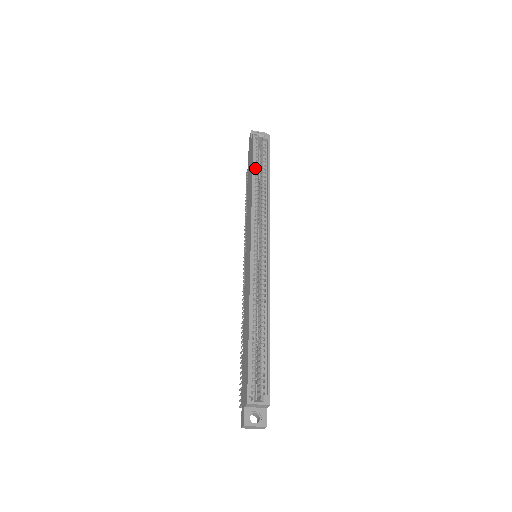
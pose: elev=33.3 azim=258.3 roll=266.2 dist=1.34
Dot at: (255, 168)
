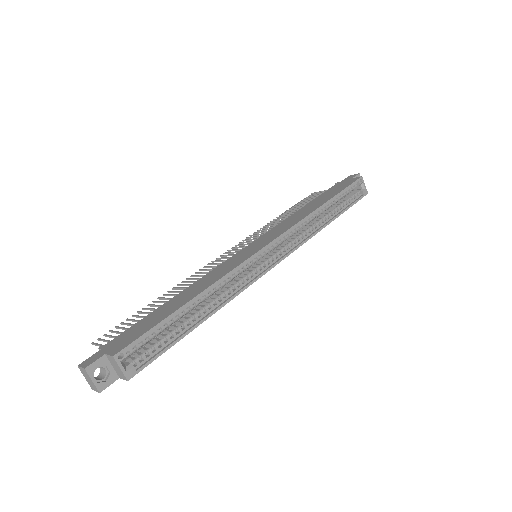
Dot at: (333, 200)
